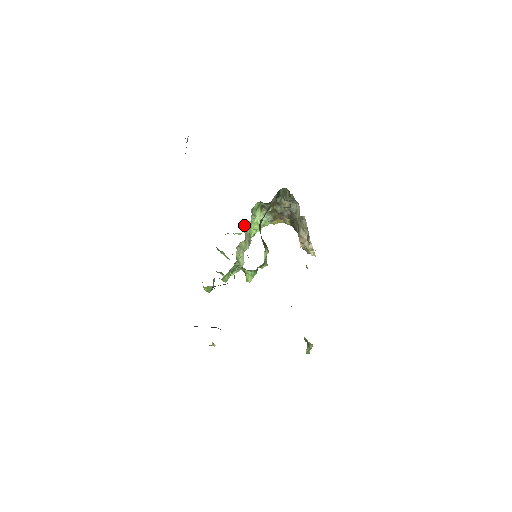
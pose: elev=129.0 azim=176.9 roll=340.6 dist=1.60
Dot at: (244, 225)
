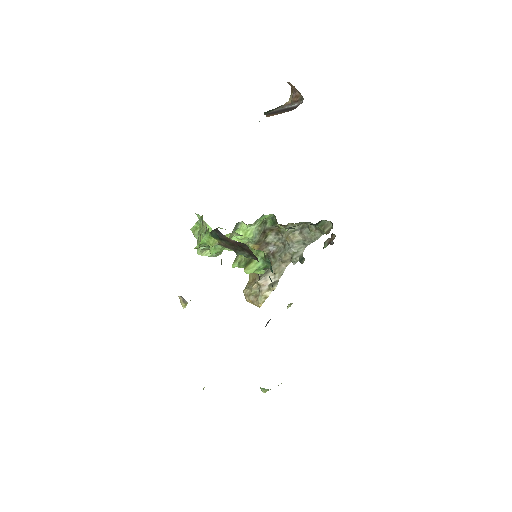
Dot at: (239, 222)
